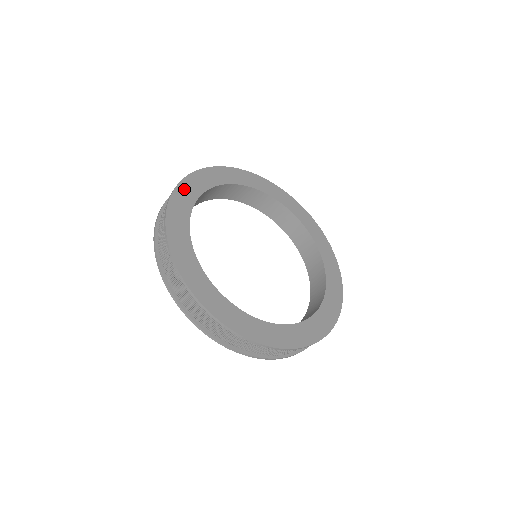
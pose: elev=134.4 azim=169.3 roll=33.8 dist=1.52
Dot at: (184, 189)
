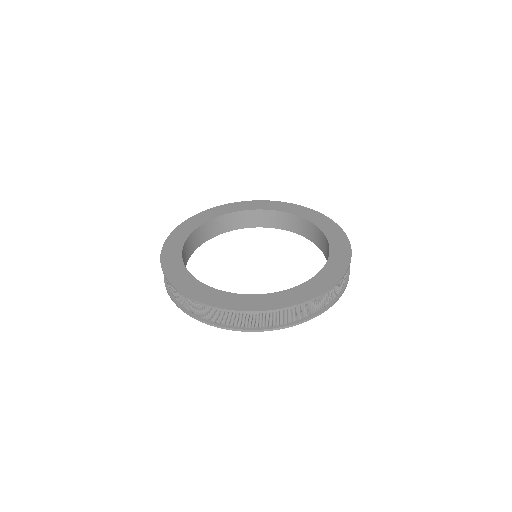
Dot at: (167, 255)
